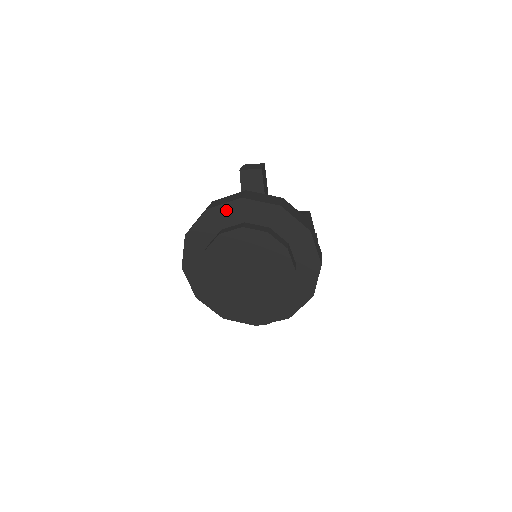
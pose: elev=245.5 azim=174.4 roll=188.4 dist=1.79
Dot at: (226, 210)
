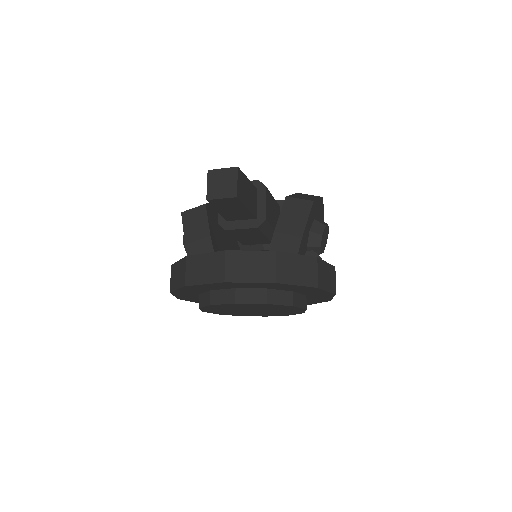
Dot at: (209, 286)
